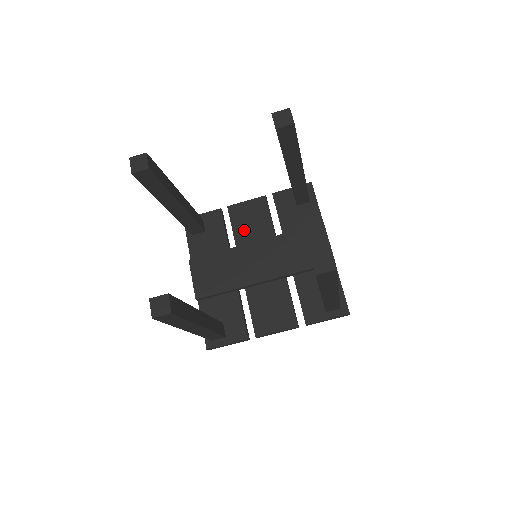
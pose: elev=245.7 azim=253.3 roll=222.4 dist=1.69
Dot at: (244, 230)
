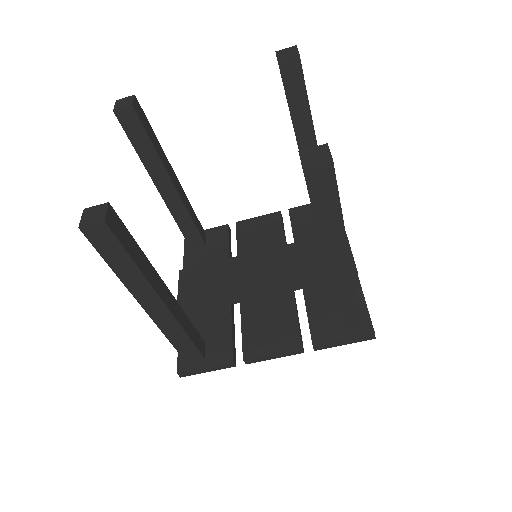
Dot at: (250, 243)
